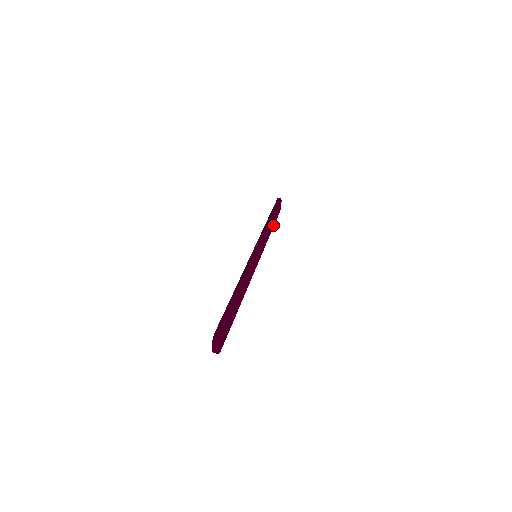
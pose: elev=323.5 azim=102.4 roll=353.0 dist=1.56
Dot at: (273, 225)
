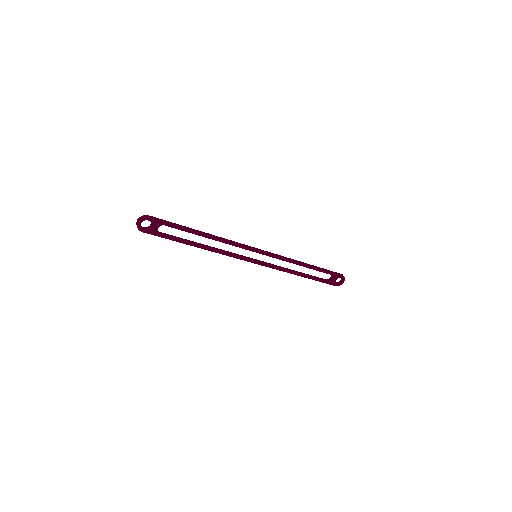
Dot at: (310, 277)
